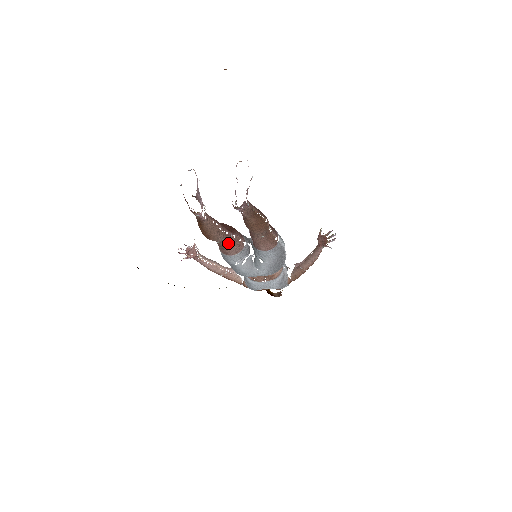
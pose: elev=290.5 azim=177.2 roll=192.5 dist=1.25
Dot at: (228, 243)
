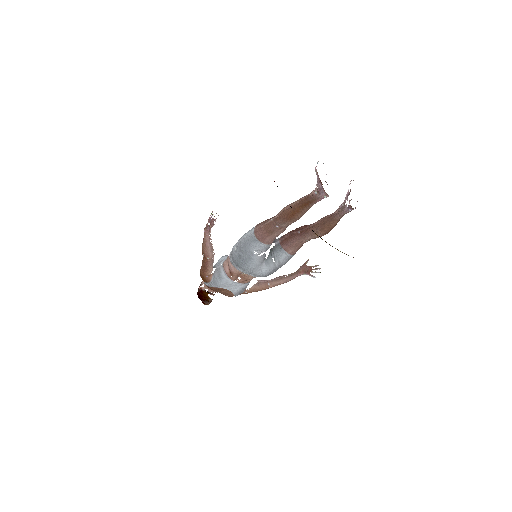
Dot at: (280, 232)
